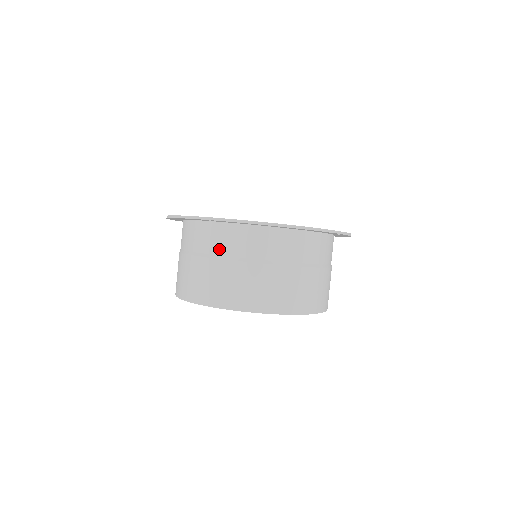
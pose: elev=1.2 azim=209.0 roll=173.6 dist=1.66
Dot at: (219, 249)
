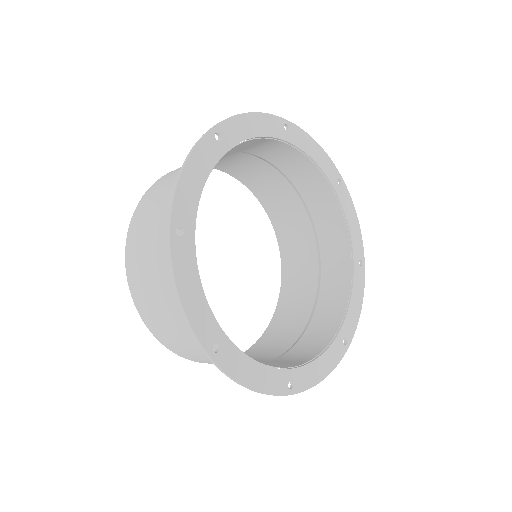
Dot at: occluded
